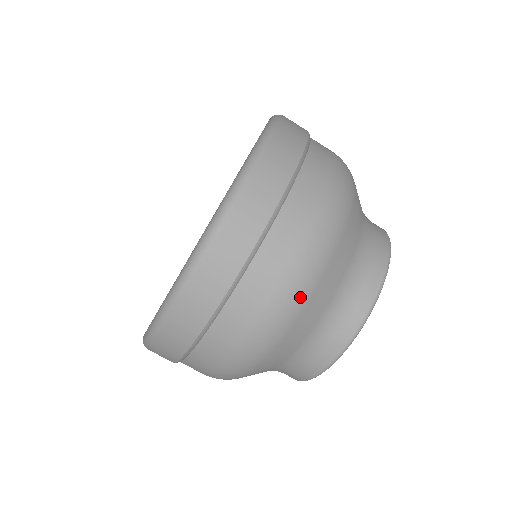
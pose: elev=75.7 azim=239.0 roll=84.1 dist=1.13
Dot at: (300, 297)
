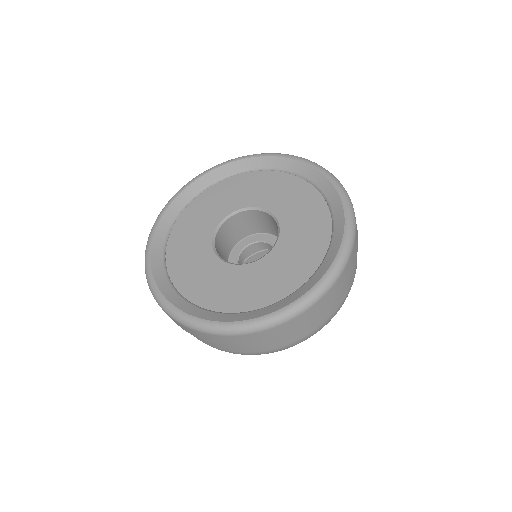
Dot at: occluded
